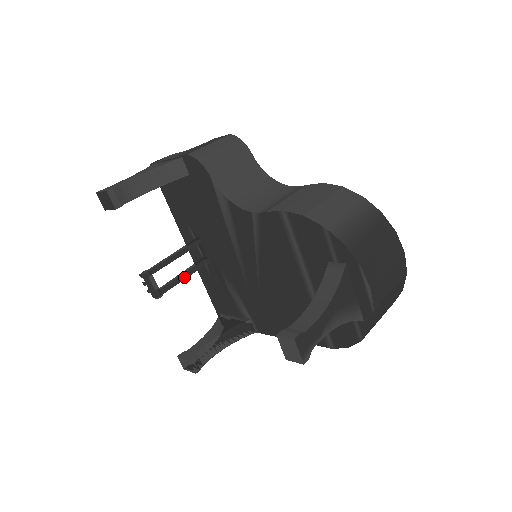
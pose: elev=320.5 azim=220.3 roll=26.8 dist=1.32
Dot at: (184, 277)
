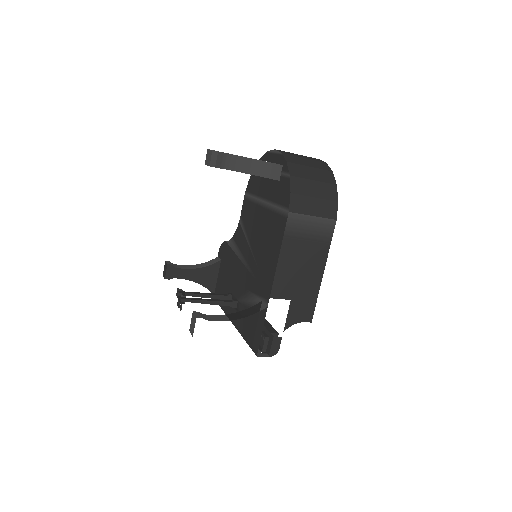
Dot at: (211, 300)
